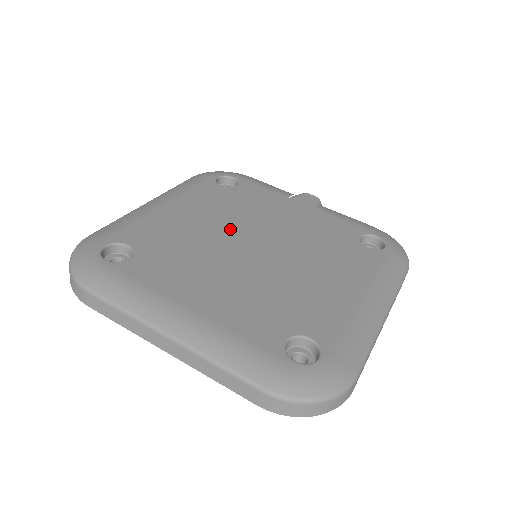
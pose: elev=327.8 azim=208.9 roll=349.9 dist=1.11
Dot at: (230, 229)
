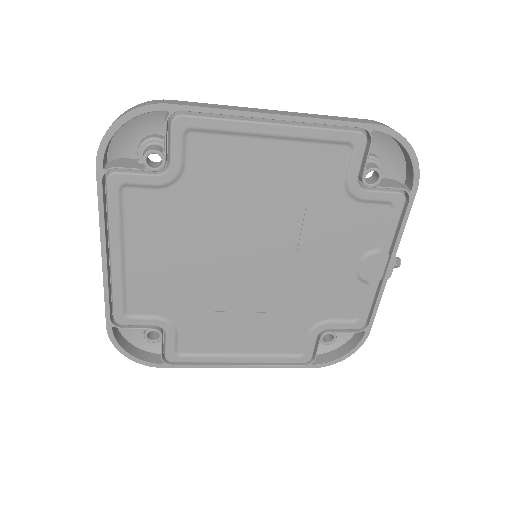
Dot at: occluded
